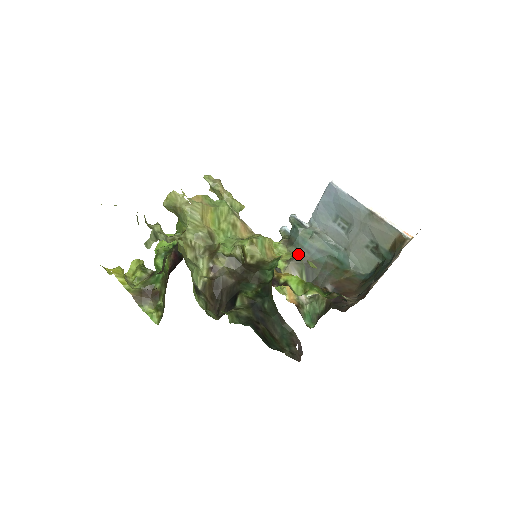
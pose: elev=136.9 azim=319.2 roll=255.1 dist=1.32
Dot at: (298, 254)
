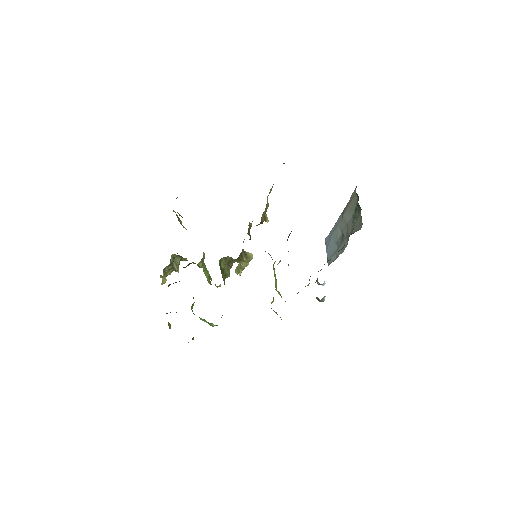
Dot at: occluded
